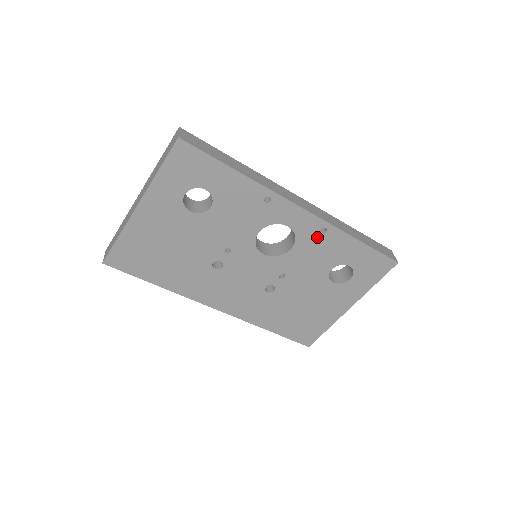
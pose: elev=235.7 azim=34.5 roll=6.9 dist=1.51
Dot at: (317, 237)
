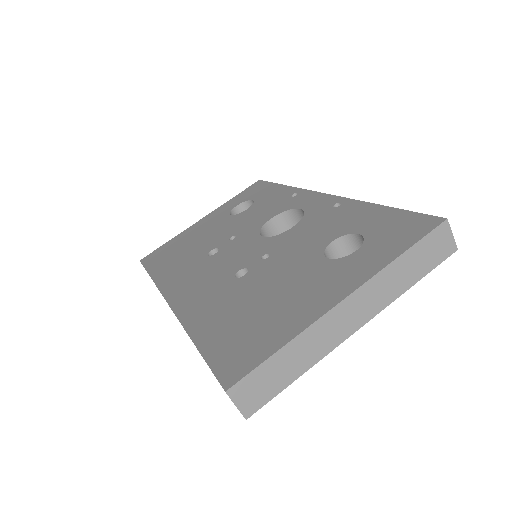
Dot at: (328, 212)
